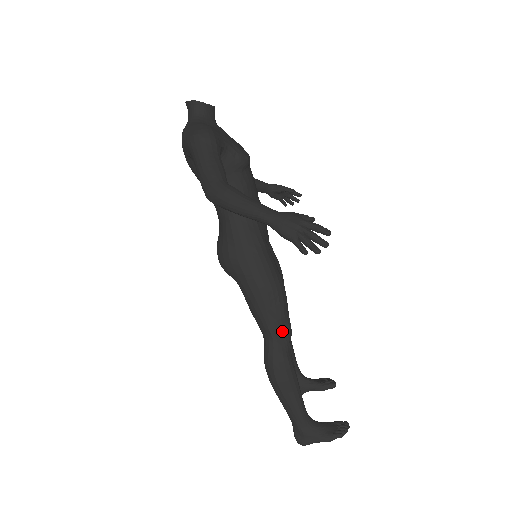
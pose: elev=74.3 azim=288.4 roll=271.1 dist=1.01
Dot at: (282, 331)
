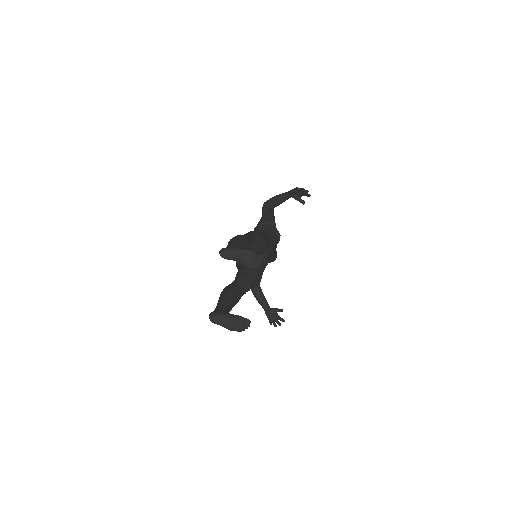
Dot at: (254, 241)
